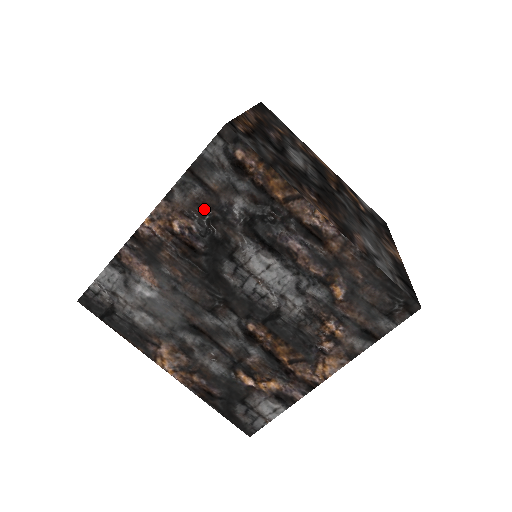
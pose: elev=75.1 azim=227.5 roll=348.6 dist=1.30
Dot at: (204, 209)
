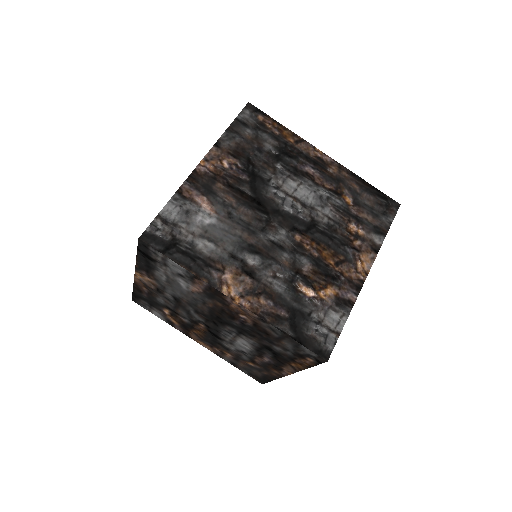
Dot at: (244, 151)
